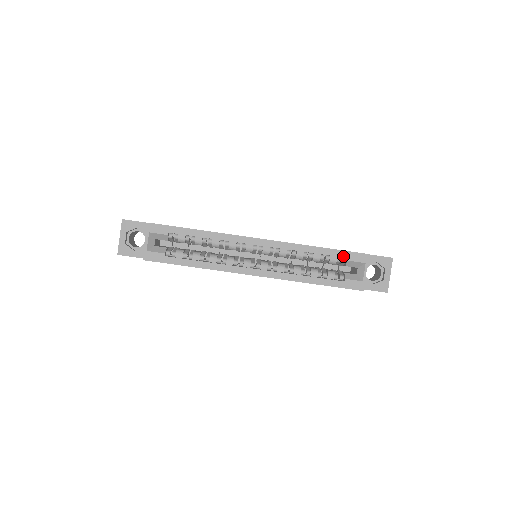
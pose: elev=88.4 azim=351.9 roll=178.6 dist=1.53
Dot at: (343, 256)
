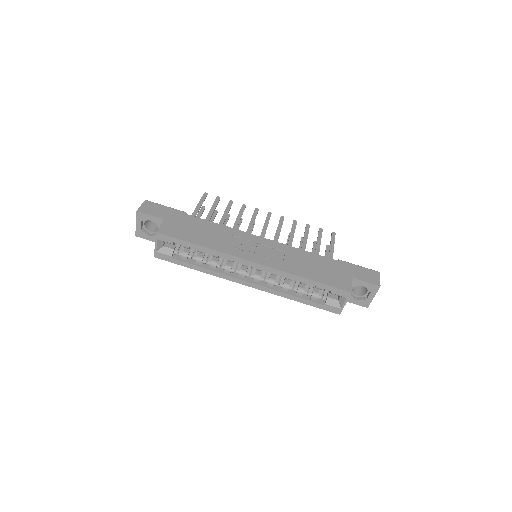
Dot at: (327, 289)
